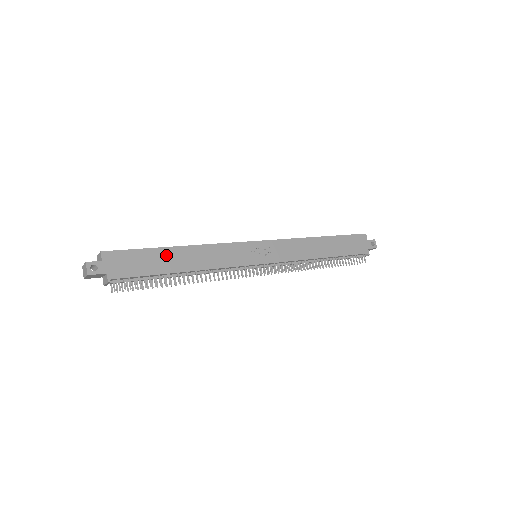
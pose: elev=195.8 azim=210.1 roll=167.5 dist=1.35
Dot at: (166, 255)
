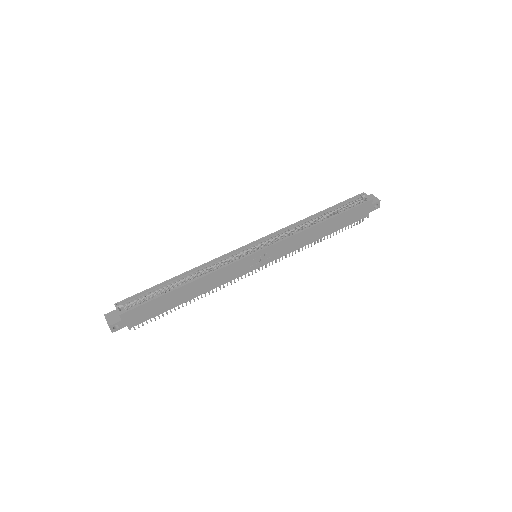
Dot at: (175, 295)
